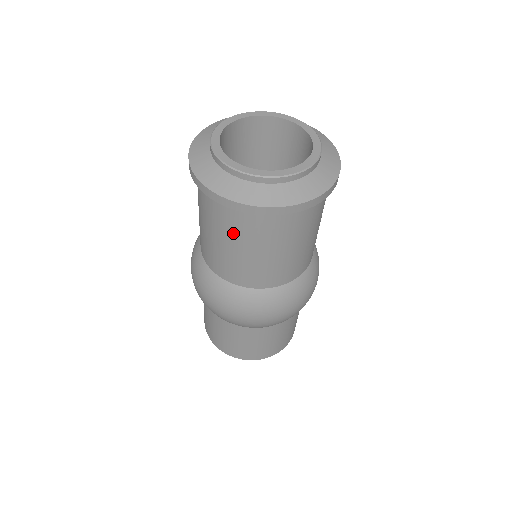
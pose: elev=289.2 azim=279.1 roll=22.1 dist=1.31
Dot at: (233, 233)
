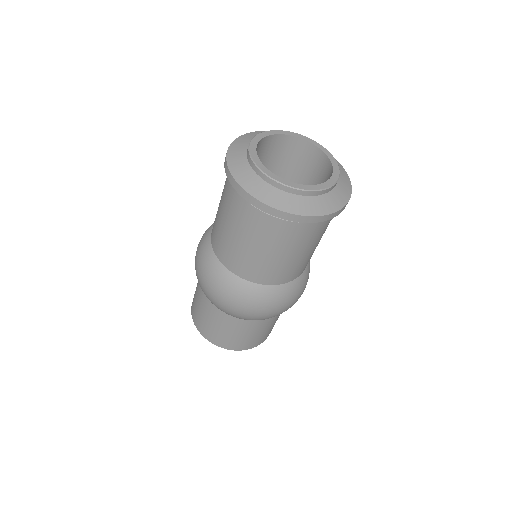
Dot at: (240, 222)
